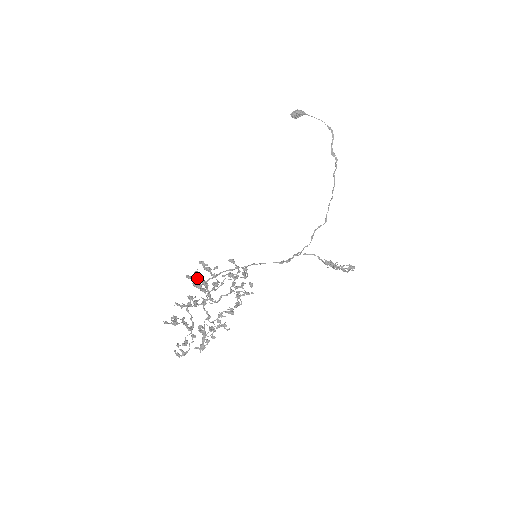
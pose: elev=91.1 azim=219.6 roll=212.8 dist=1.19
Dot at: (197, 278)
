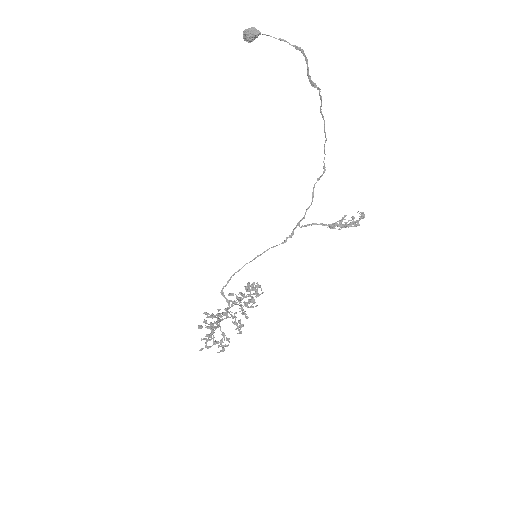
Dot at: (207, 328)
